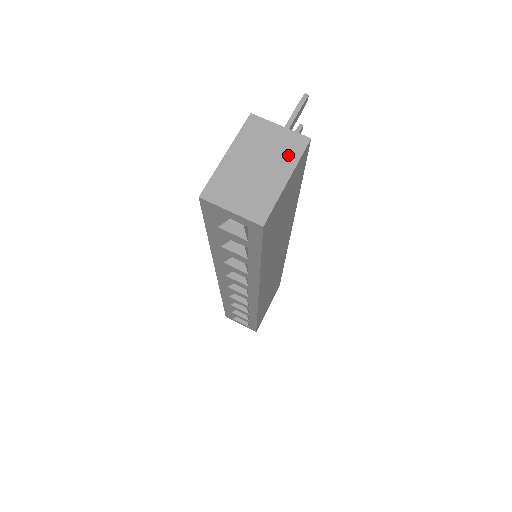
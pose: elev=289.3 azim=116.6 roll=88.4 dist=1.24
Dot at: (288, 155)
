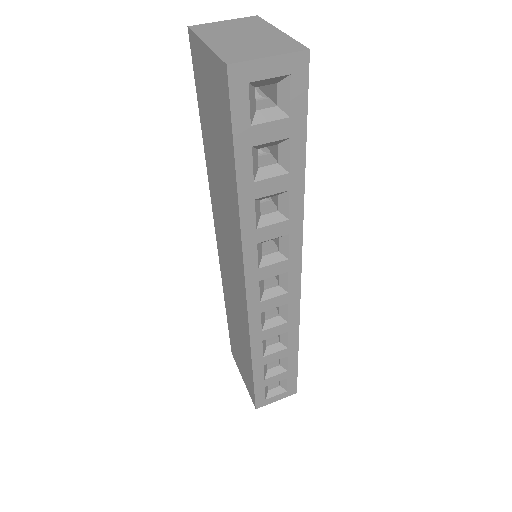
Dot at: (256, 25)
